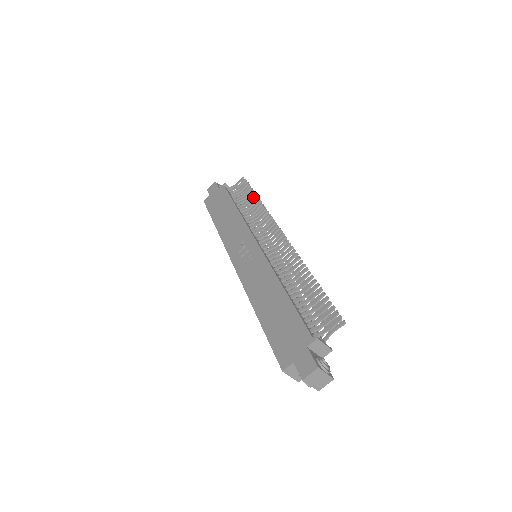
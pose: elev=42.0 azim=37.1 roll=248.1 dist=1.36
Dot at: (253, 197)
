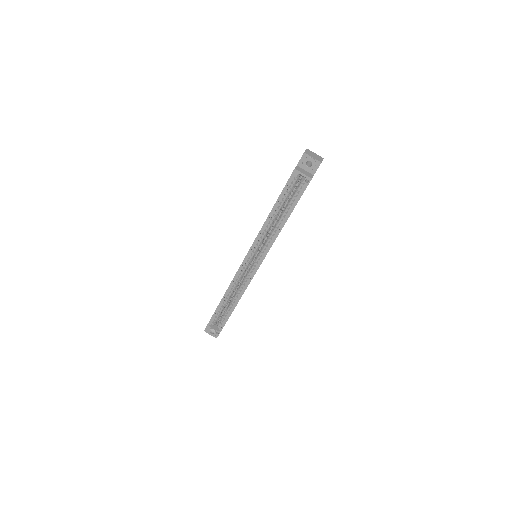
Dot at: occluded
